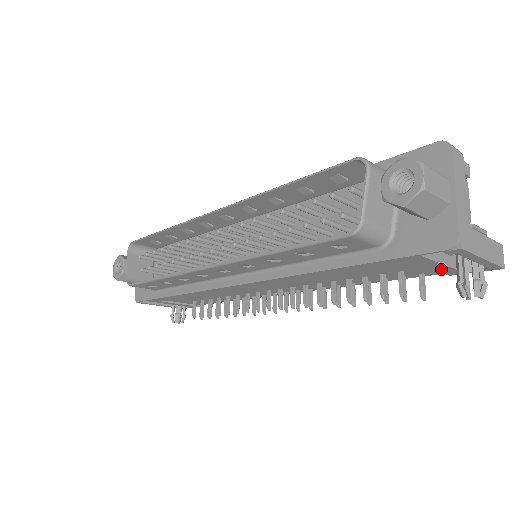
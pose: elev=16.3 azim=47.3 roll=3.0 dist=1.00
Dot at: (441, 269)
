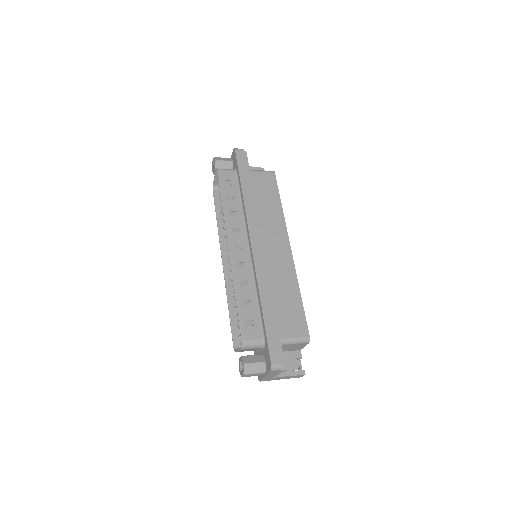
Dot at: occluded
